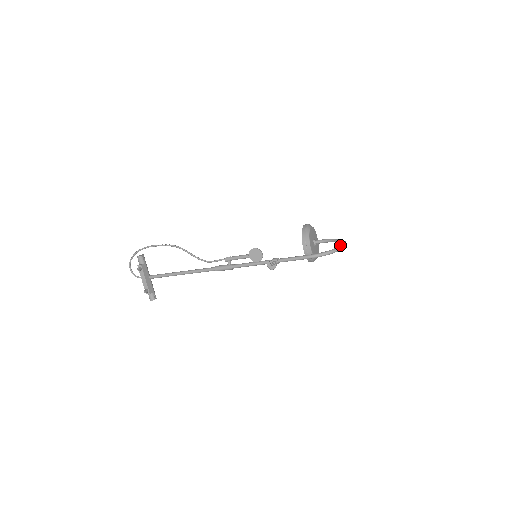
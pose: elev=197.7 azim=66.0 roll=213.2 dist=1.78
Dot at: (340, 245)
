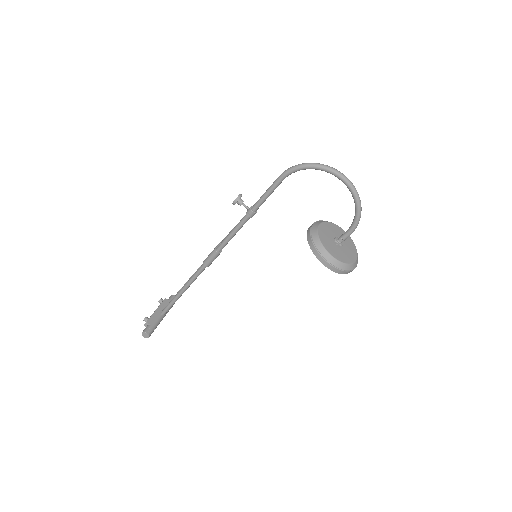
Dot at: (331, 170)
